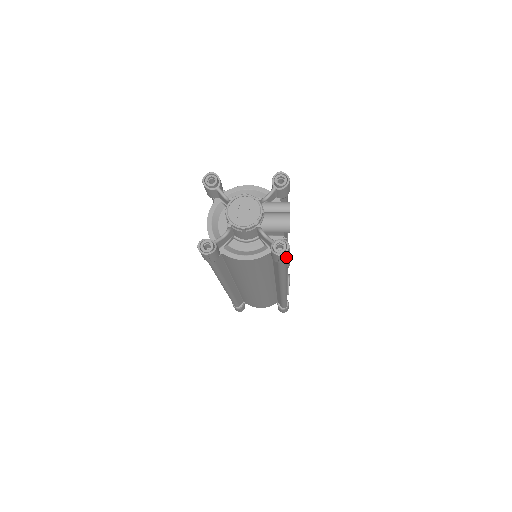
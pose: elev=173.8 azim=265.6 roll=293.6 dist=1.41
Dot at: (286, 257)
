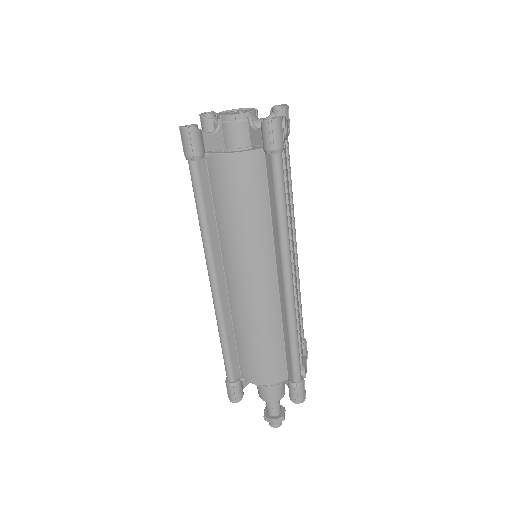
Dot at: (279, 138)
